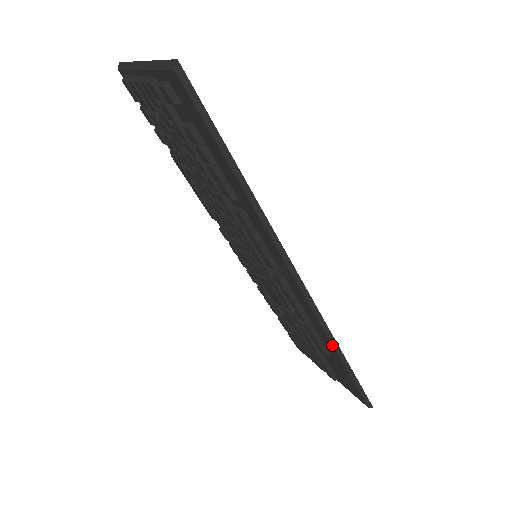
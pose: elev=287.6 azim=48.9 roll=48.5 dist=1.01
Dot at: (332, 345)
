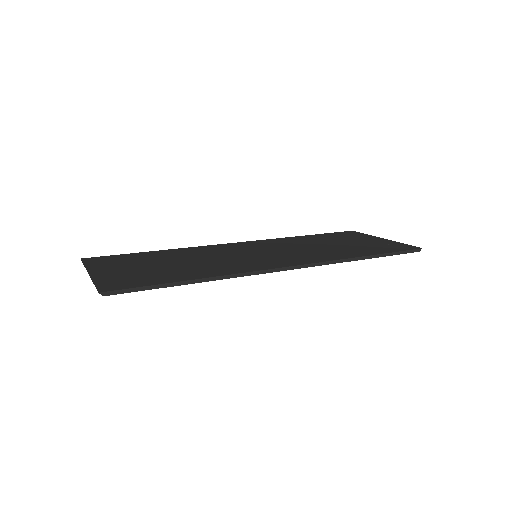
Dot at: occluded
